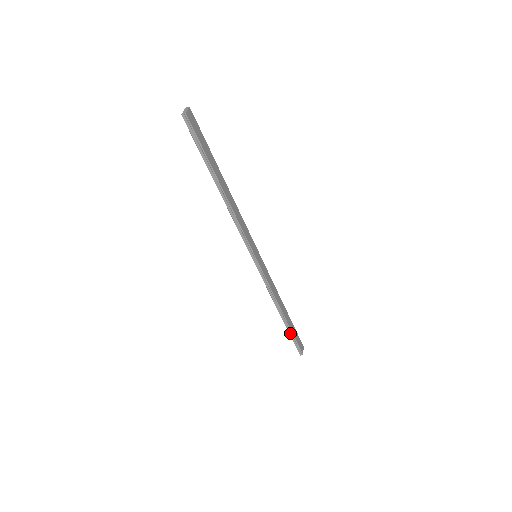
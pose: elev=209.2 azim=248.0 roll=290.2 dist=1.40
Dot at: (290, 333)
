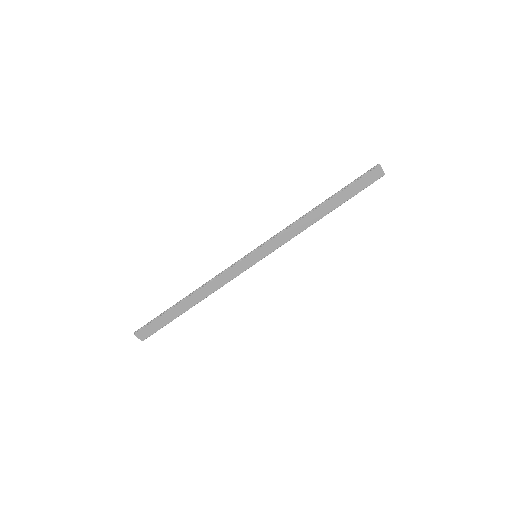
Dot at: (350, 197)
